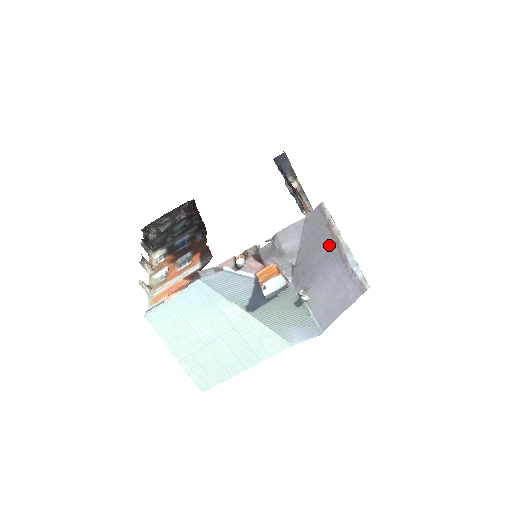
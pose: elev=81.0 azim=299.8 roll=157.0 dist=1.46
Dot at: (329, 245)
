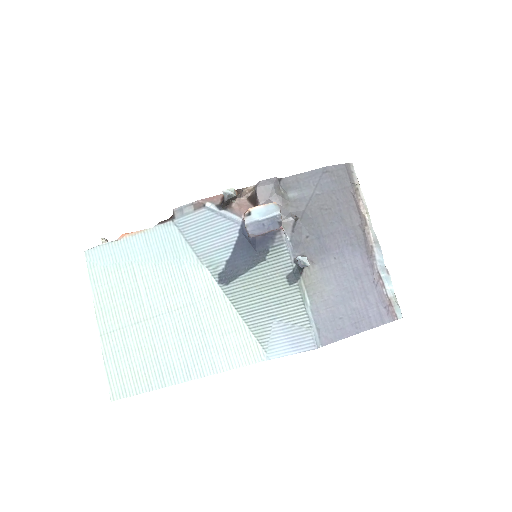
Dot at: (351, 221)
